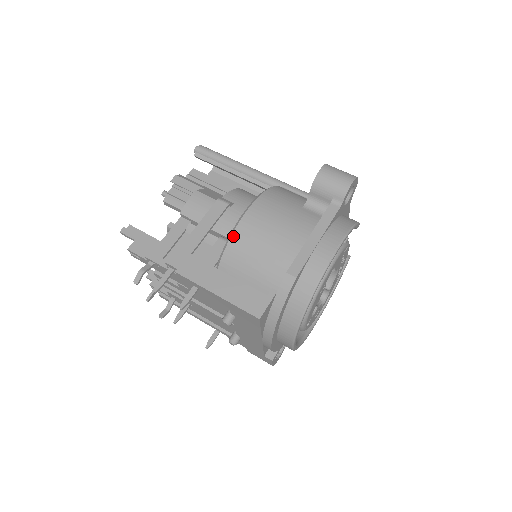
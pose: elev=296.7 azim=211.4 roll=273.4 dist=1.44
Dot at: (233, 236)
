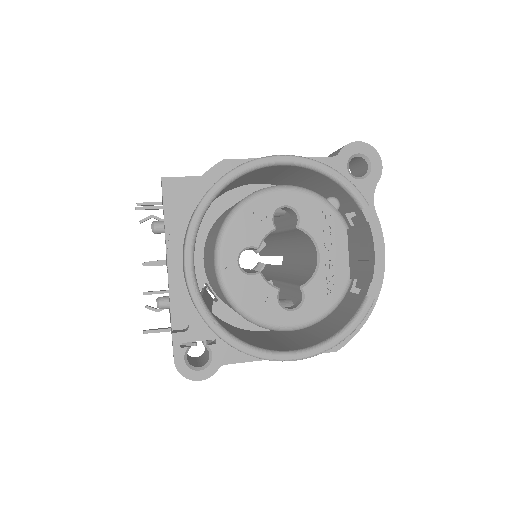
Dot at: occluded
